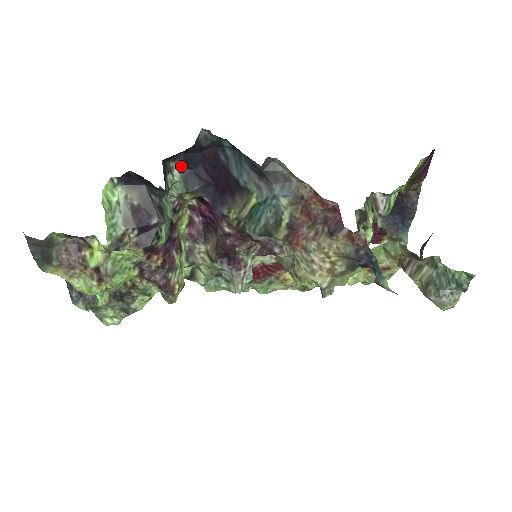
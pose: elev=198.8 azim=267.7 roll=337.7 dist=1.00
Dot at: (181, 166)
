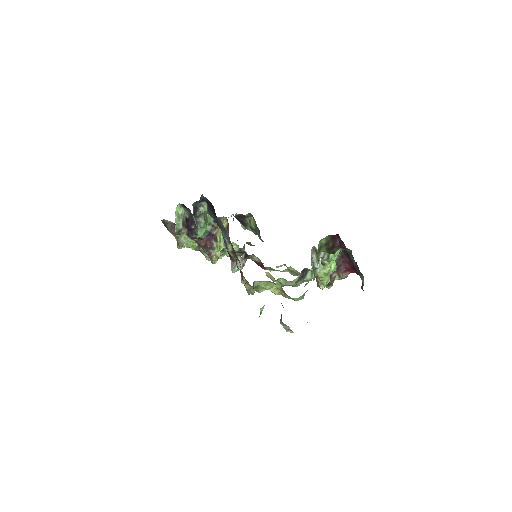
Dot at: occluded
